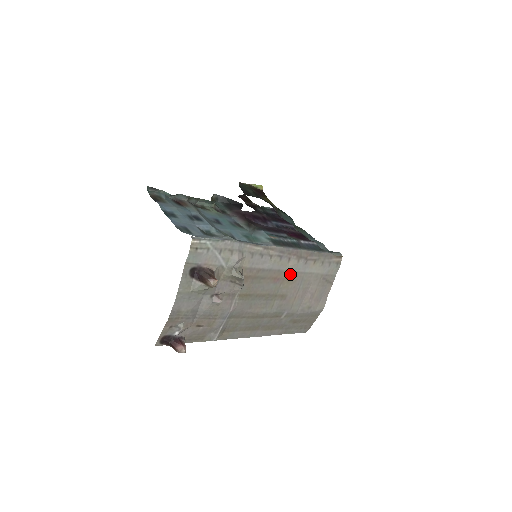
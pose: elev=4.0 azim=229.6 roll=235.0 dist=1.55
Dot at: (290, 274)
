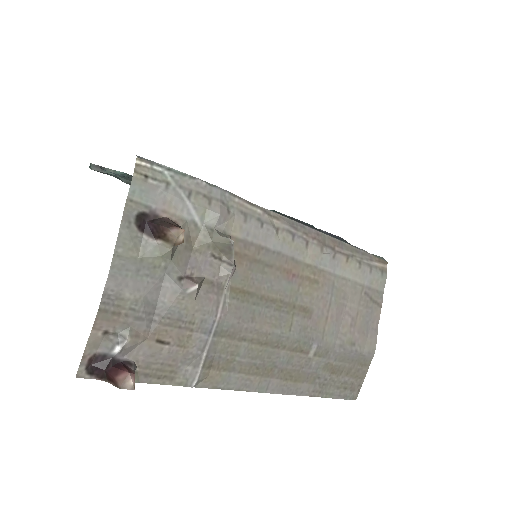
Dot at: (312, 271)
